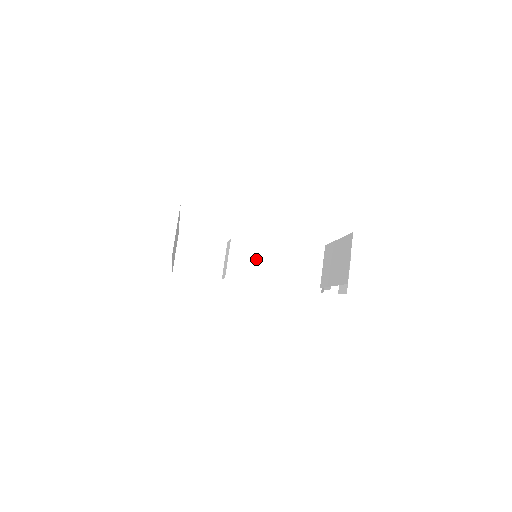
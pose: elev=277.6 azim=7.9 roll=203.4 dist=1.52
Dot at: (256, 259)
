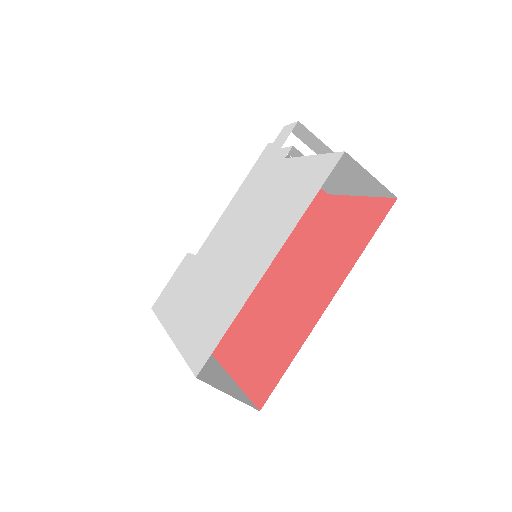
Dot at: occluded
